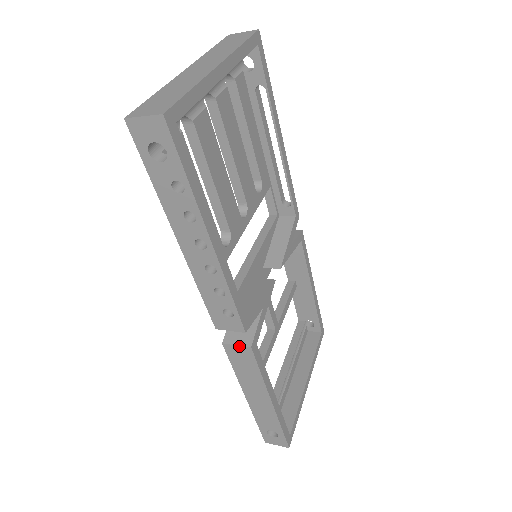
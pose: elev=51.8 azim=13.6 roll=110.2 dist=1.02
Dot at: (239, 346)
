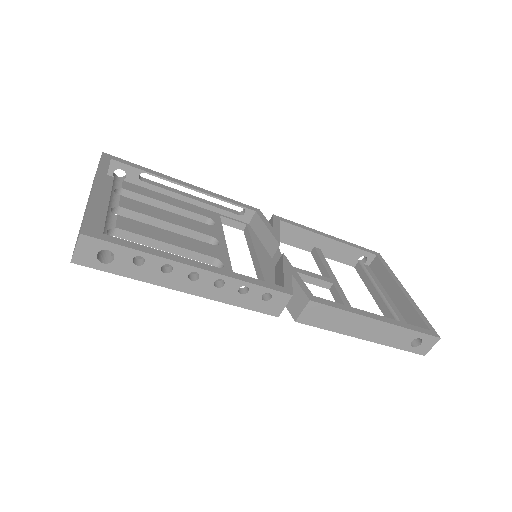
Dot at: (304, 309)
